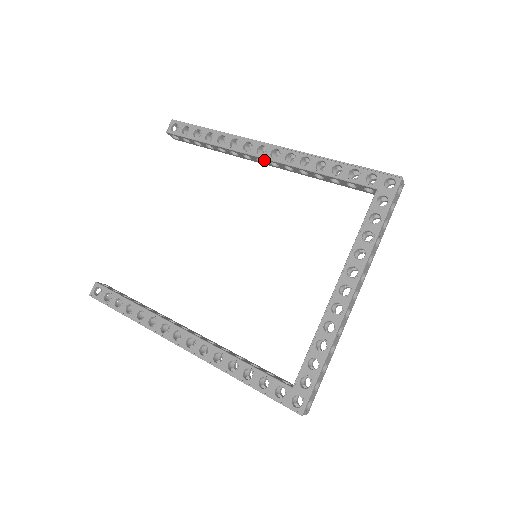
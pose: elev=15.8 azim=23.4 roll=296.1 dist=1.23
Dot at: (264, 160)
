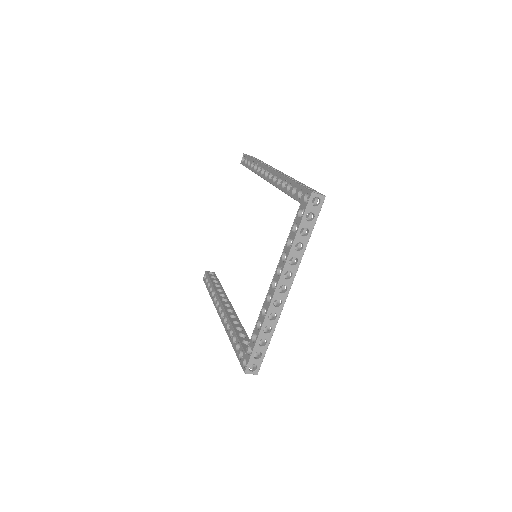
Dot at: occluded
